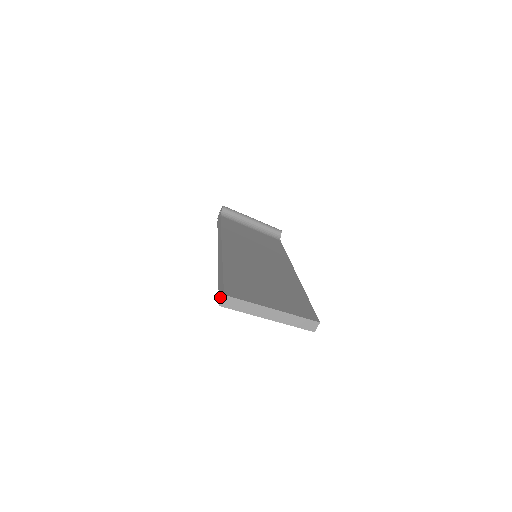
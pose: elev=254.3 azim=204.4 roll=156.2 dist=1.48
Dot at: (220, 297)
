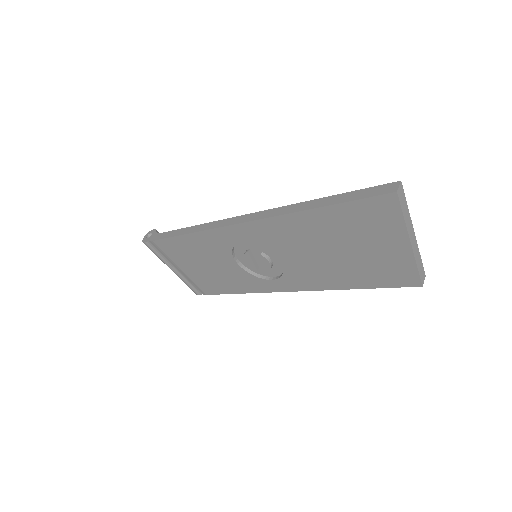
Dot at: (385, 190)
